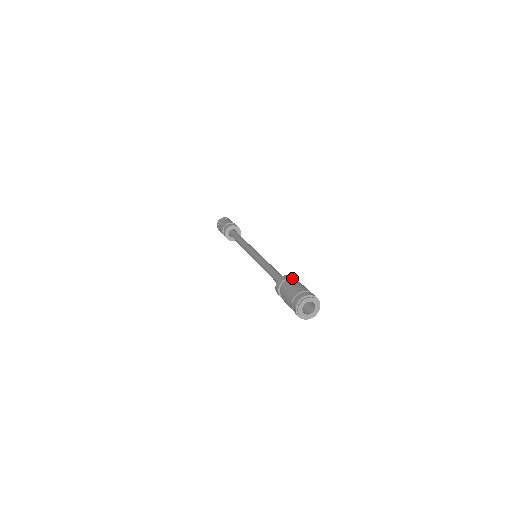
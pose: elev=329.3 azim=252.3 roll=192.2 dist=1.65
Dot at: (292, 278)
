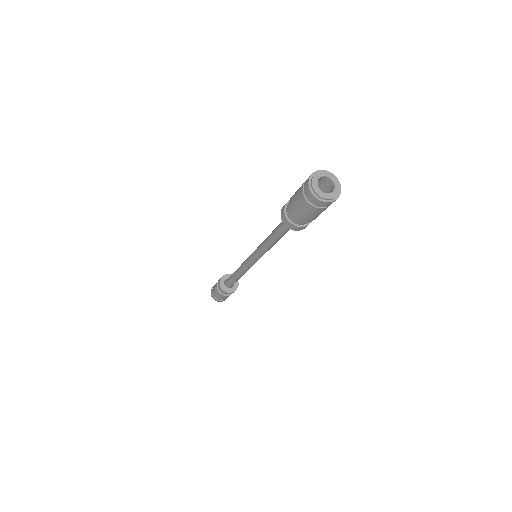
Dot at: (287, 202)
